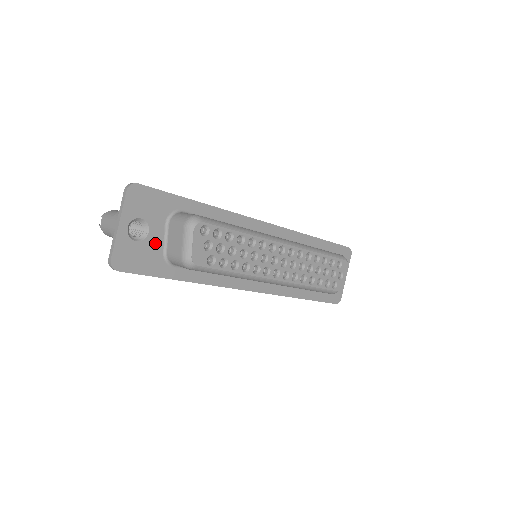
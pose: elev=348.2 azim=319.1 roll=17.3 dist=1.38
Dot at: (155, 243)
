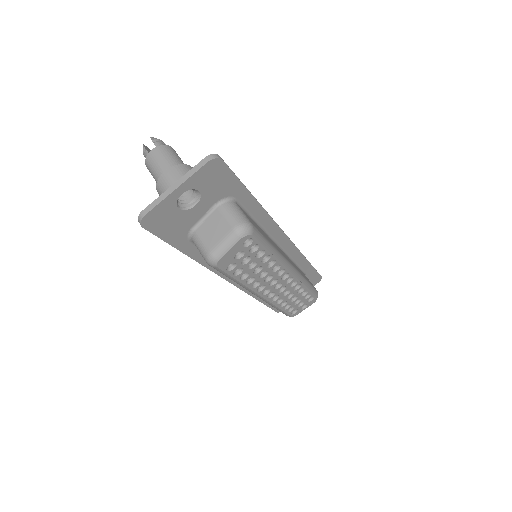
Dot at: (192, 217)
